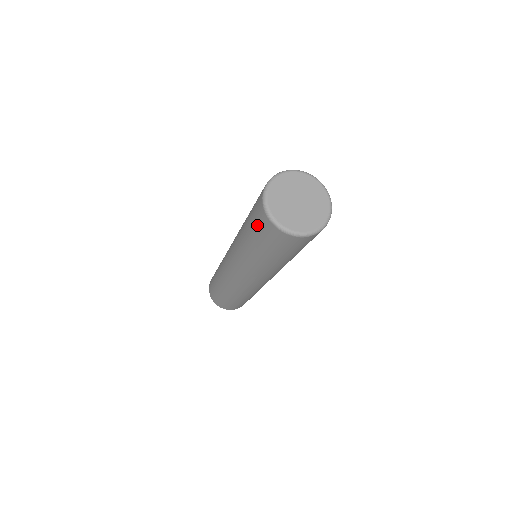
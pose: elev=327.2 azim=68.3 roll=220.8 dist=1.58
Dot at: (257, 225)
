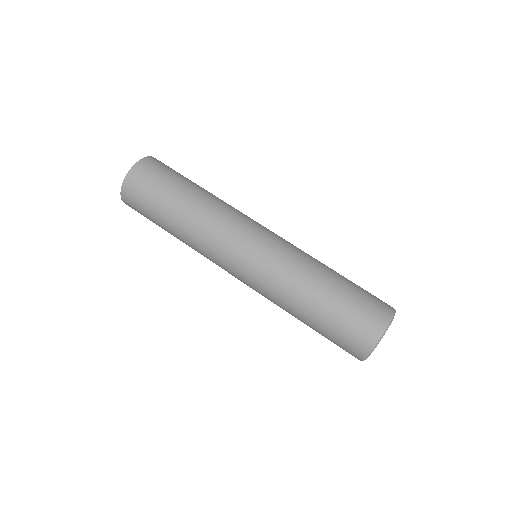
Dot at: (337, 345)
